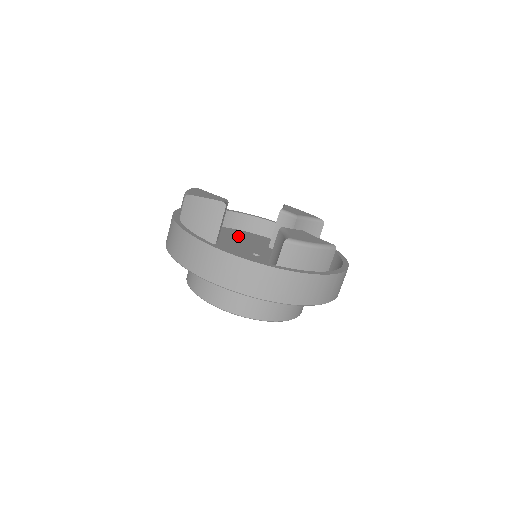
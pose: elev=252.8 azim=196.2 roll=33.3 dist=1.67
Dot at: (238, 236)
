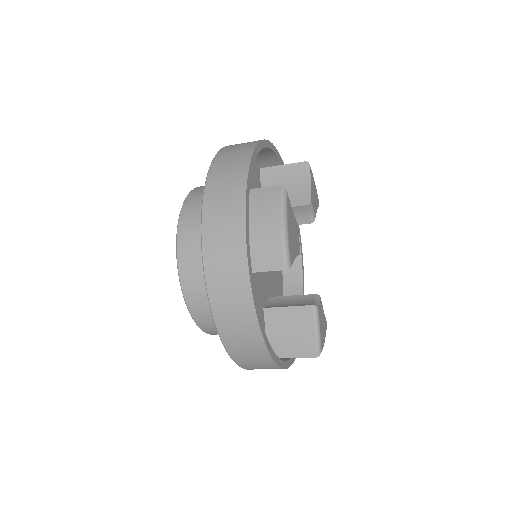
Dot at: occluded
